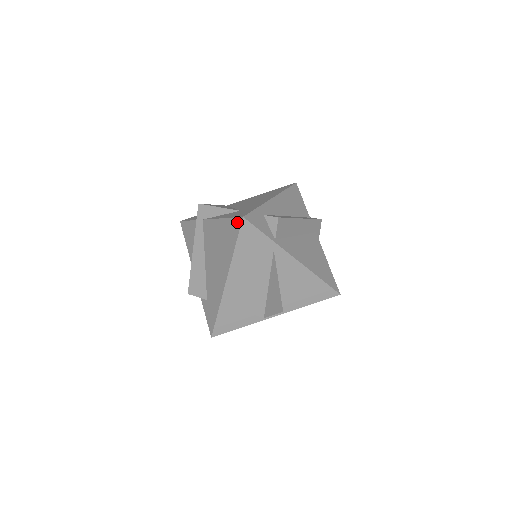
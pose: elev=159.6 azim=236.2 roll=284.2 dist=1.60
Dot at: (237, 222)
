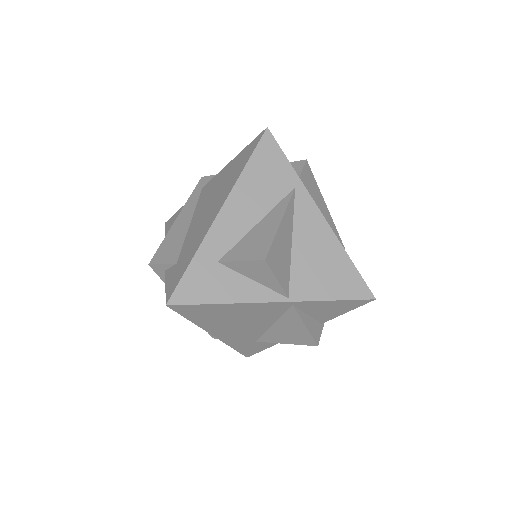
Dot at: (257, 139)
